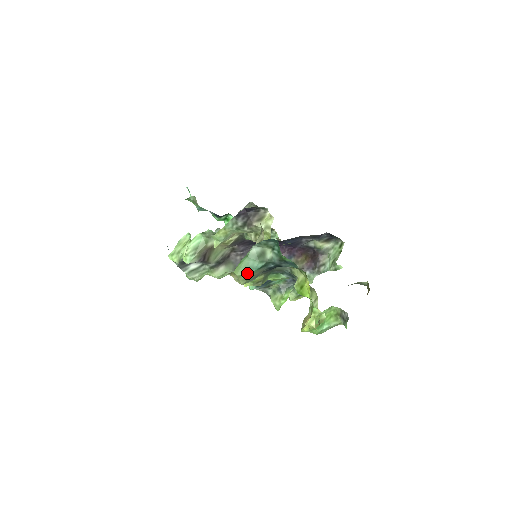
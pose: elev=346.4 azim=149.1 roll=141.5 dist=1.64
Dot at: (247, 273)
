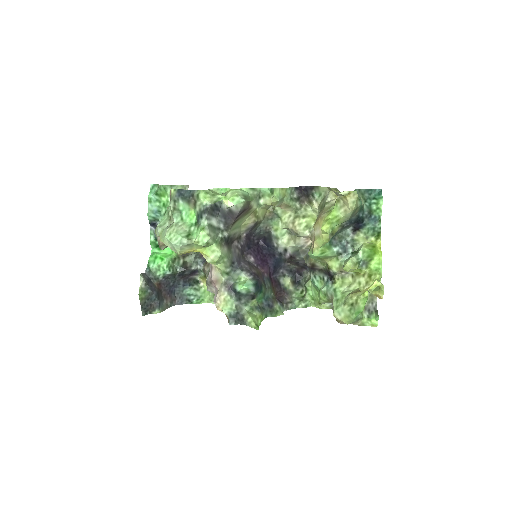
Dot at: occluded
